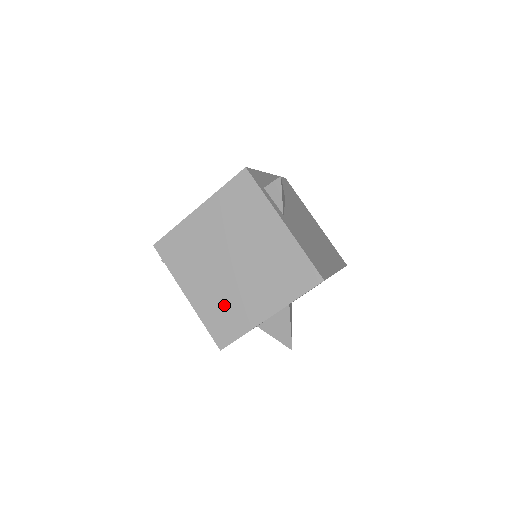
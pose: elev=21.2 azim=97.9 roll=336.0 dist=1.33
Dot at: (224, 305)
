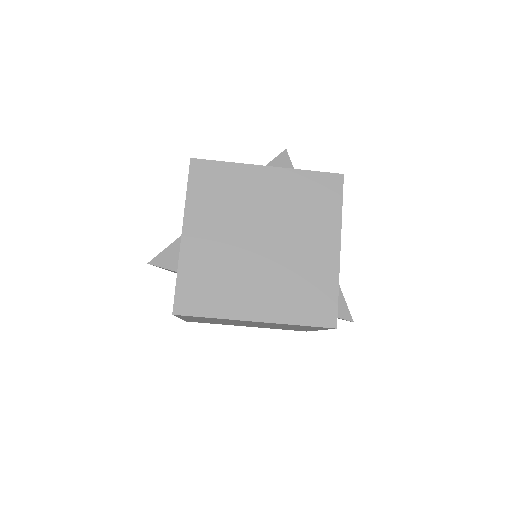
Dot at: occluded
